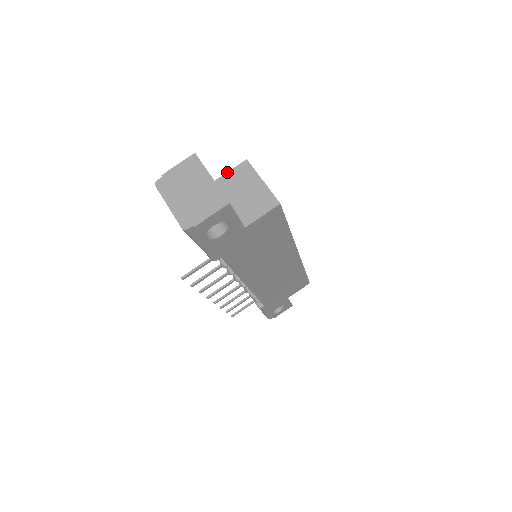
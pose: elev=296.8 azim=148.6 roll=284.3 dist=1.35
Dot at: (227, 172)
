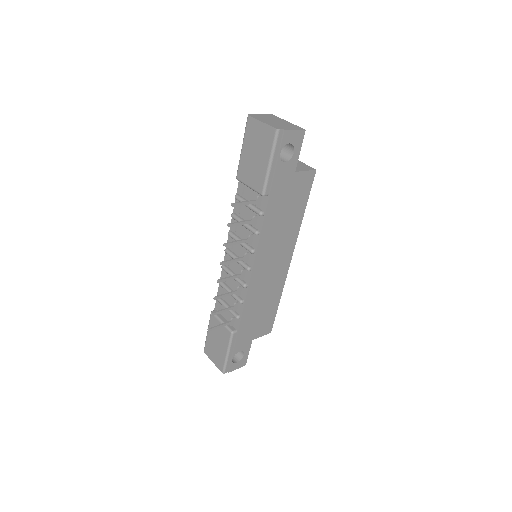
Dot at: occluded
